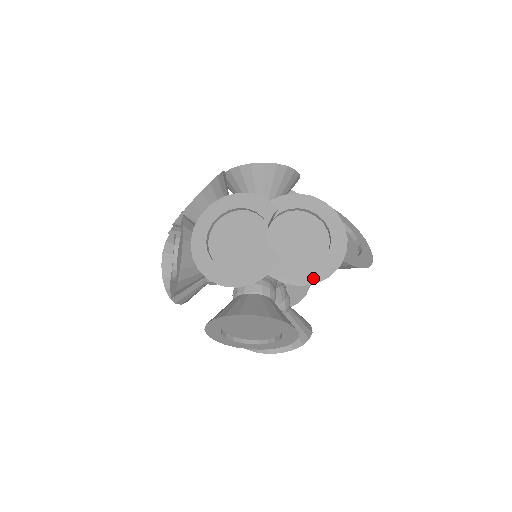
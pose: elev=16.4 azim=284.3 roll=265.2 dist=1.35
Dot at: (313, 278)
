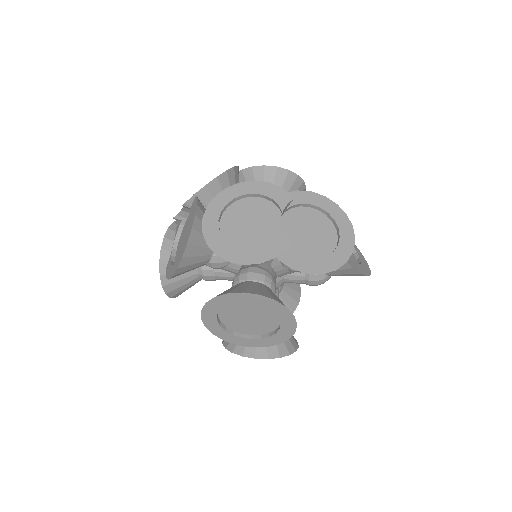
Dot at: (320, 268)
